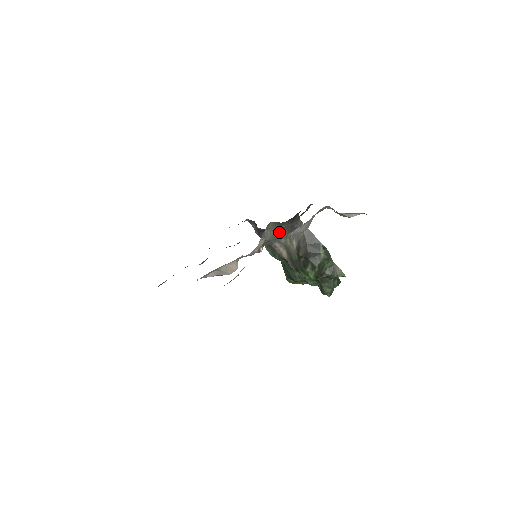
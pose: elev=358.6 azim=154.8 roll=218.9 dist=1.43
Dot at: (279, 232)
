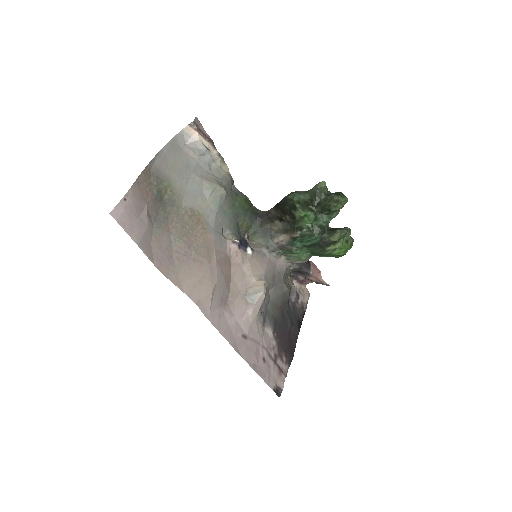
Dot at: (264, 233)
